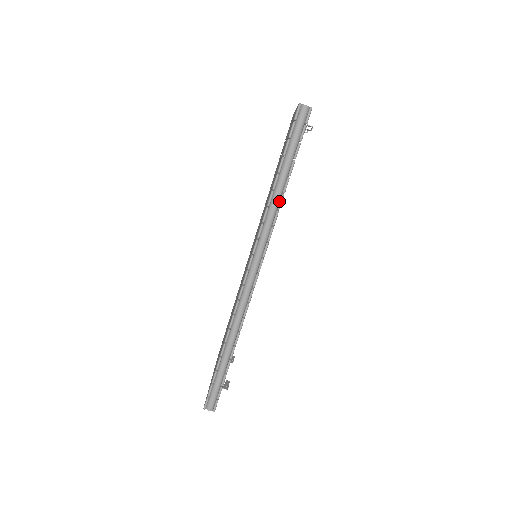
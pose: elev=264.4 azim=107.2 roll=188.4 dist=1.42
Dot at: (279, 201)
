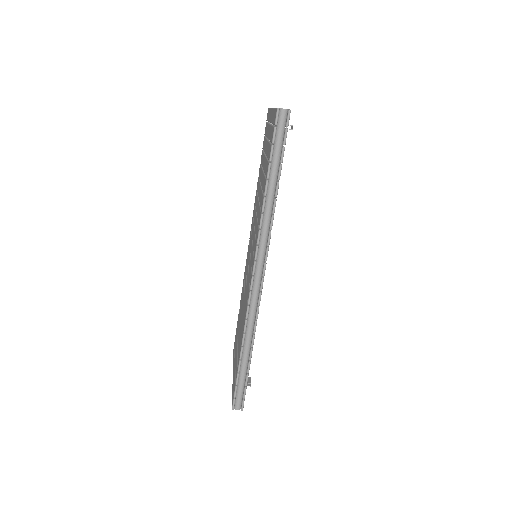
Dot at: (272, 206)
